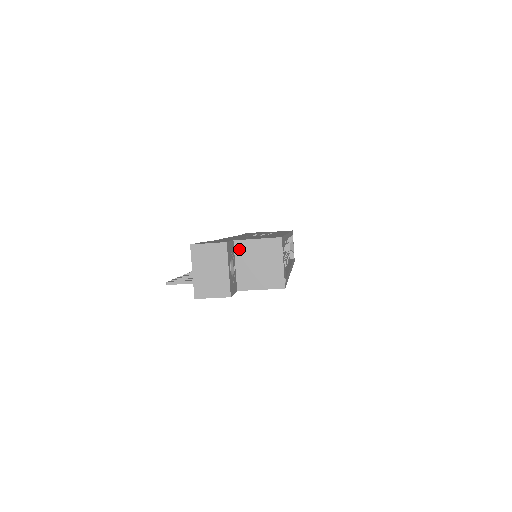
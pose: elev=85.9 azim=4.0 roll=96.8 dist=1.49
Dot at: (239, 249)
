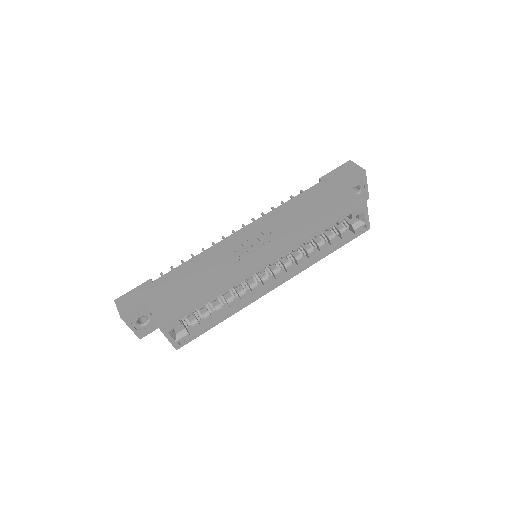
Dot at: occluded
